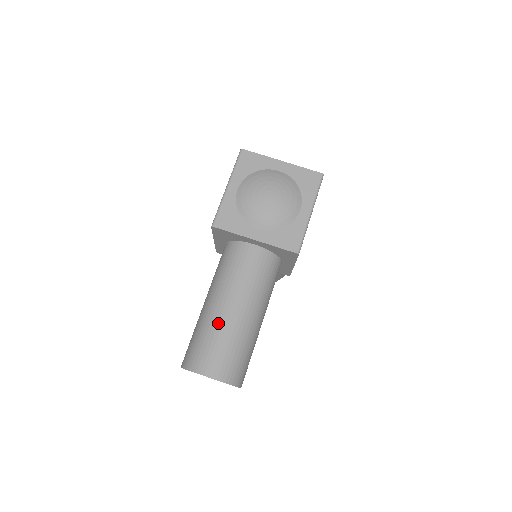
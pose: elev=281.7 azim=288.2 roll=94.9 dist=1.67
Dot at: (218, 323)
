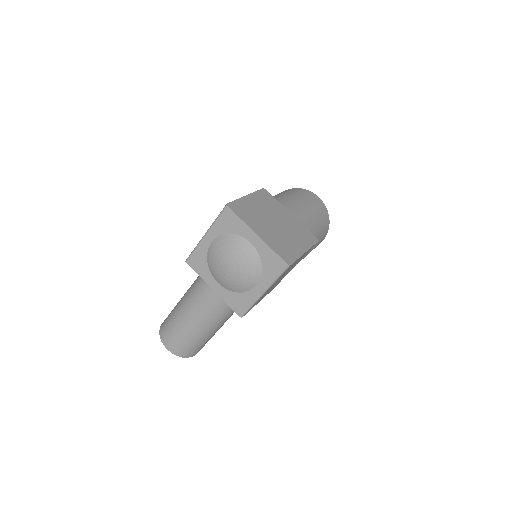
Dot at: (180, 322)
